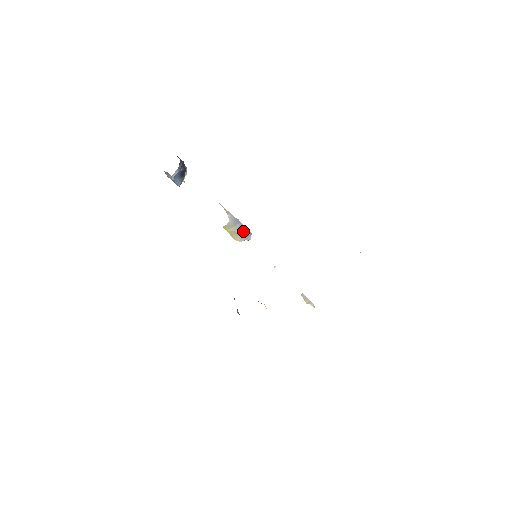
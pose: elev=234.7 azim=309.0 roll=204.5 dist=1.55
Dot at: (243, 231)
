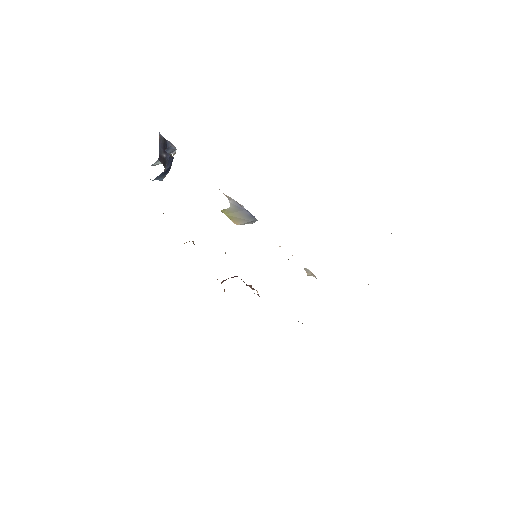
Dot at: (247, 218)
